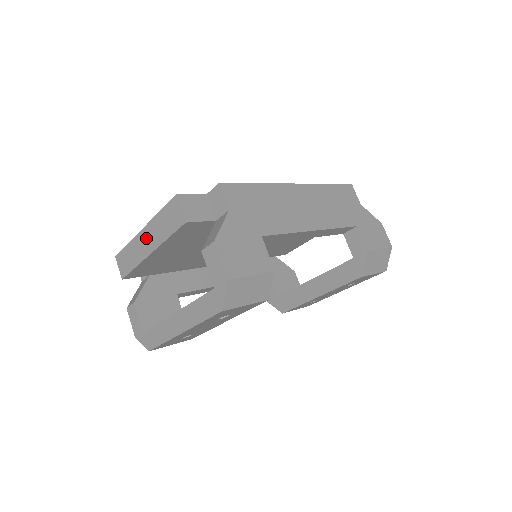
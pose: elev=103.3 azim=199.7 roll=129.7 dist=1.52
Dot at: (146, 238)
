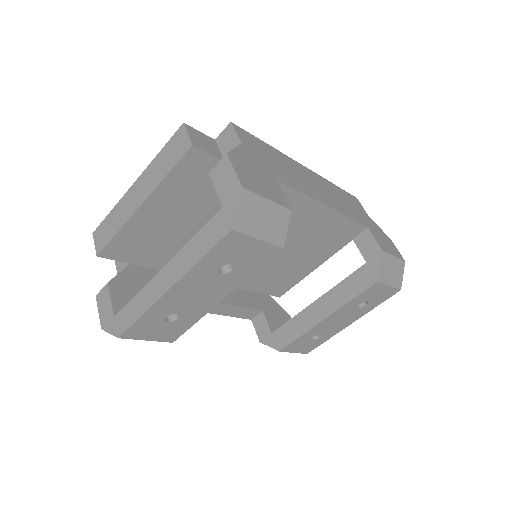
Dot at: (138, 190)
